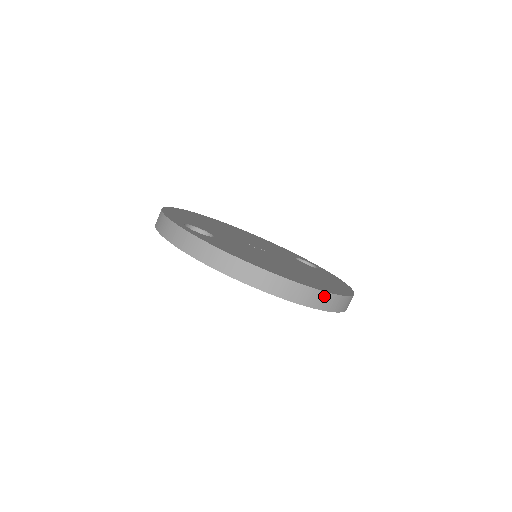
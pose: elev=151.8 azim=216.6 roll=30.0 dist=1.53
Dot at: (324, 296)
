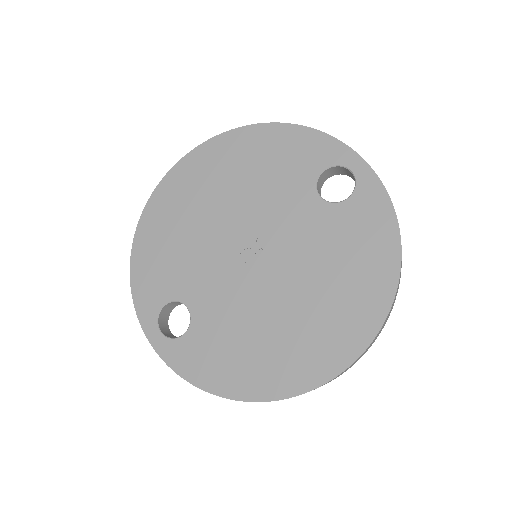
Dot at: (332, 379)
